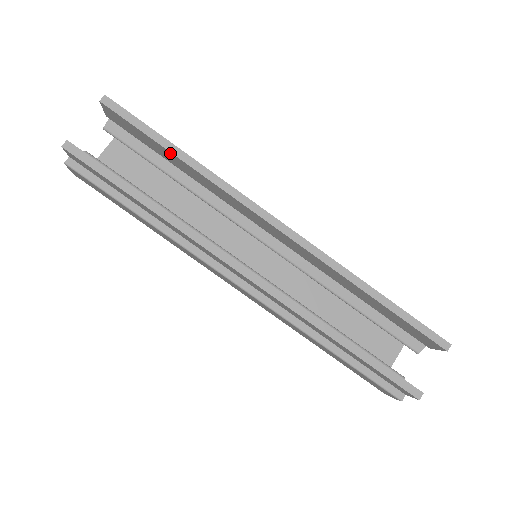
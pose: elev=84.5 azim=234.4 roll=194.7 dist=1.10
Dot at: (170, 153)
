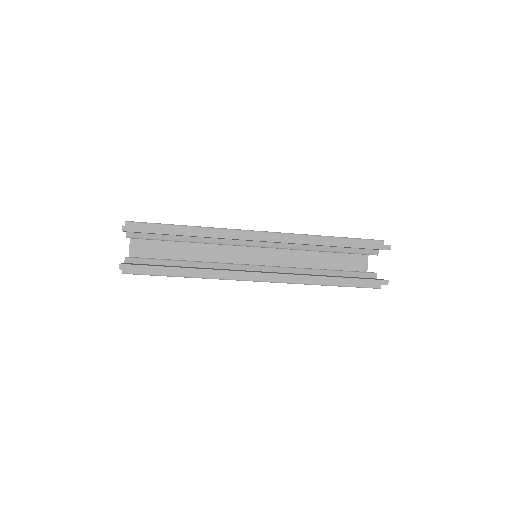
Dot at: occluded
